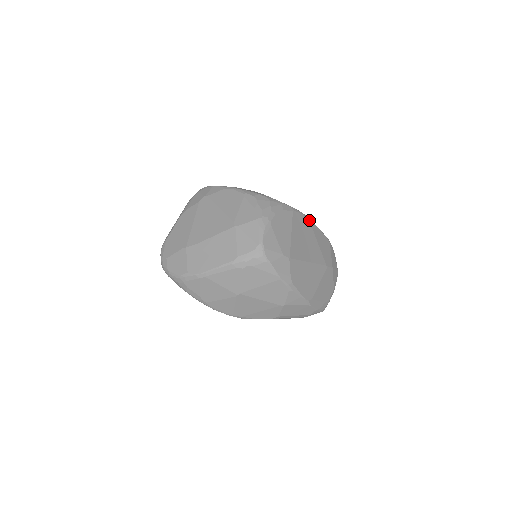
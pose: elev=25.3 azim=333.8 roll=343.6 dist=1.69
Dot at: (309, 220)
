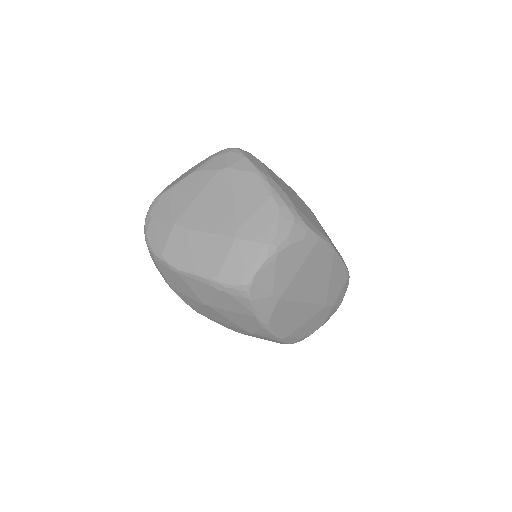
Dot at: (334, 252)
